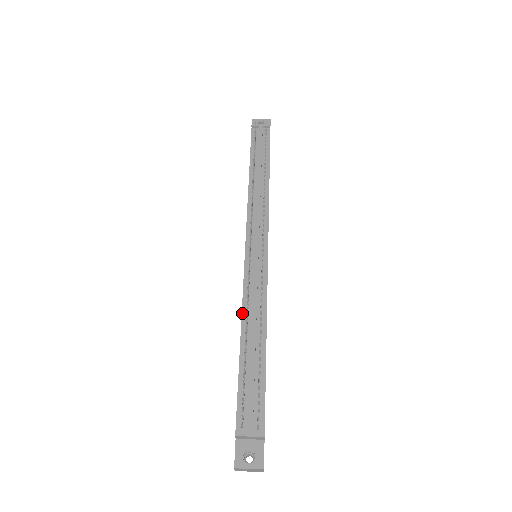
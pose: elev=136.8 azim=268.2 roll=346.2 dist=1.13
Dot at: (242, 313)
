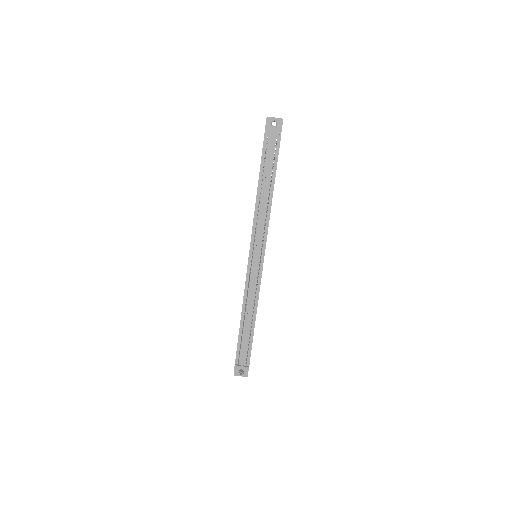
Dot at: (243, 304)
